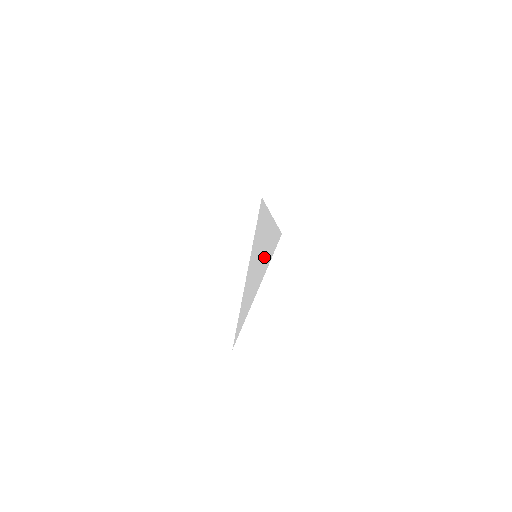
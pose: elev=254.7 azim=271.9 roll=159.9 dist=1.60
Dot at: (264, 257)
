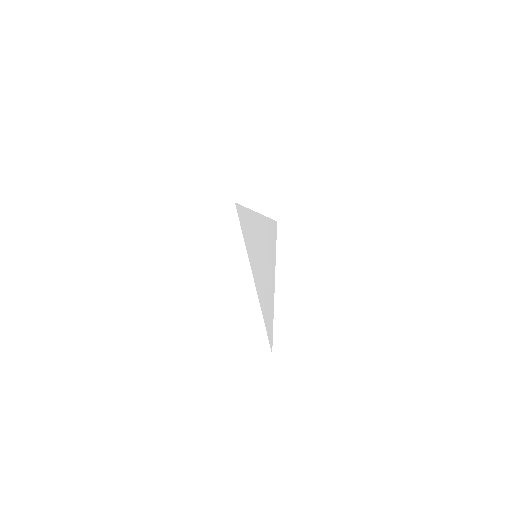
Dot at: (266, 252)
